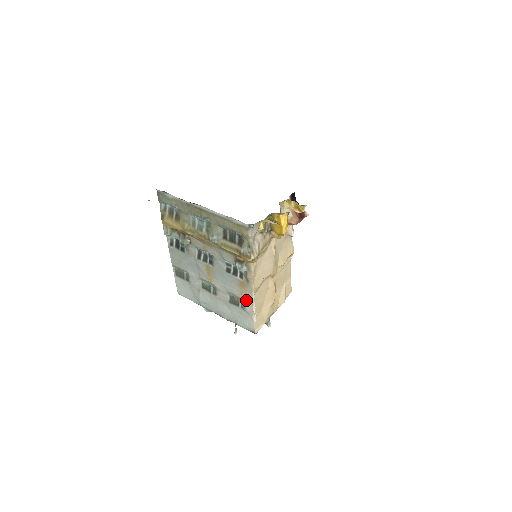
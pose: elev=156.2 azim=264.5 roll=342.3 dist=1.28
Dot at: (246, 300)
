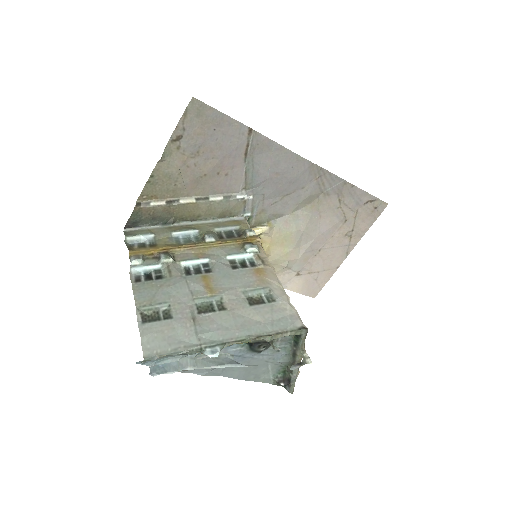
Dot at: (271, 287)
